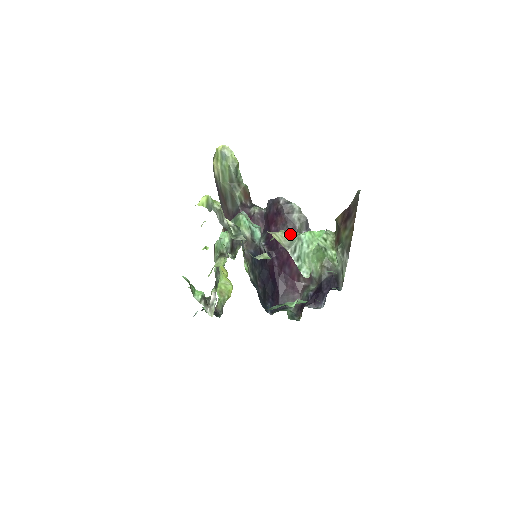
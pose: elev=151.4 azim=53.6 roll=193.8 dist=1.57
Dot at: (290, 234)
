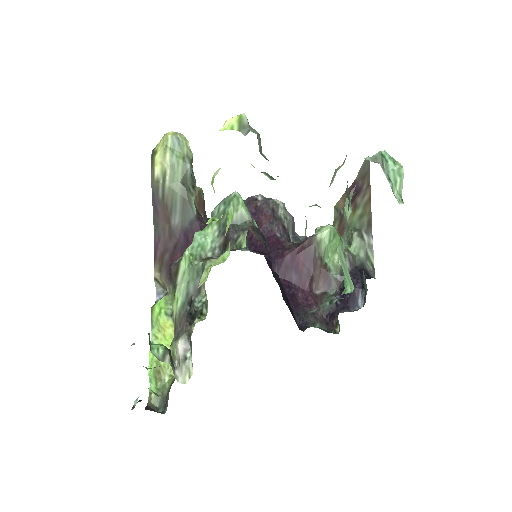
Dot at: occluded
